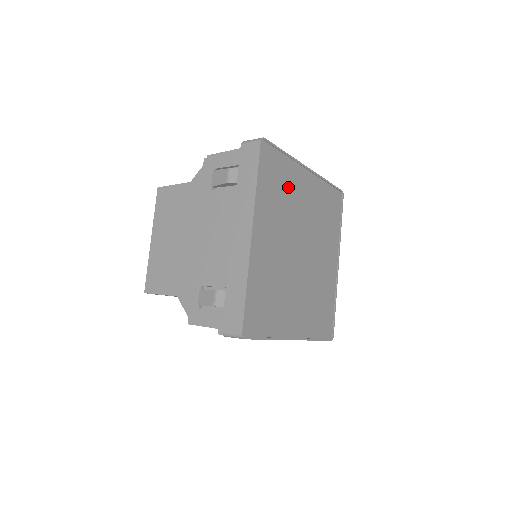
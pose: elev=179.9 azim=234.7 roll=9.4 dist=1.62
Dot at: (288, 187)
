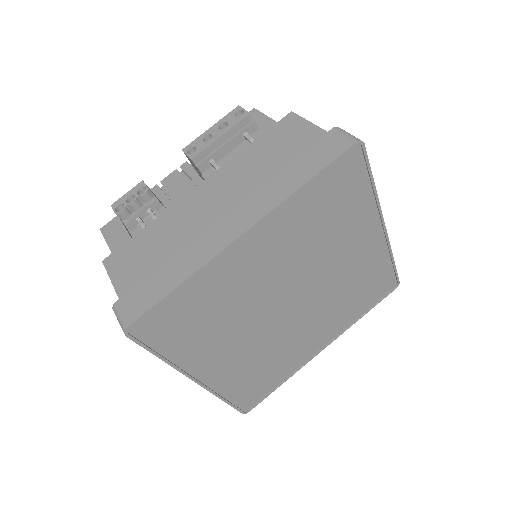
Dot at: (218, 296)
